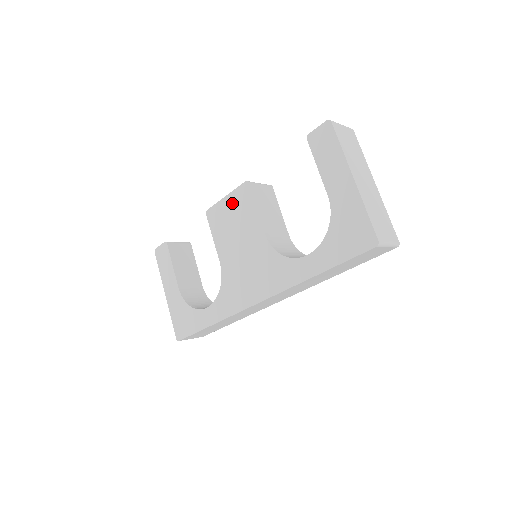
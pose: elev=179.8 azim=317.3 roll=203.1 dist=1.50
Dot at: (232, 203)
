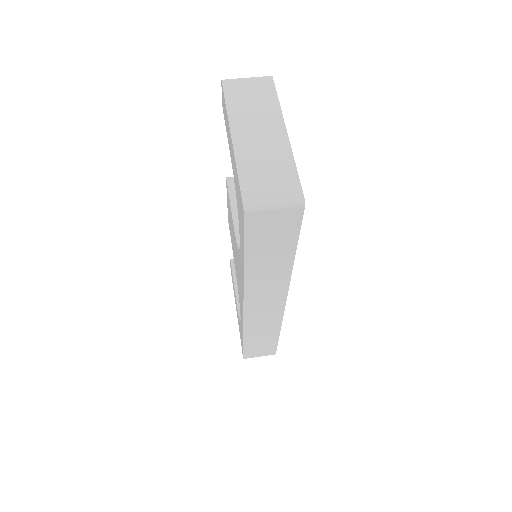
Dot at: (228, 205)
